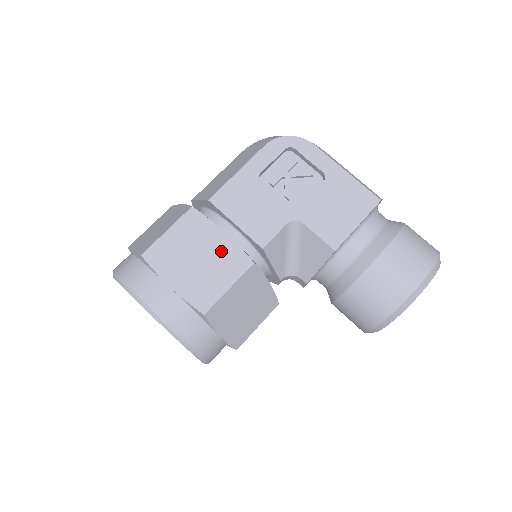
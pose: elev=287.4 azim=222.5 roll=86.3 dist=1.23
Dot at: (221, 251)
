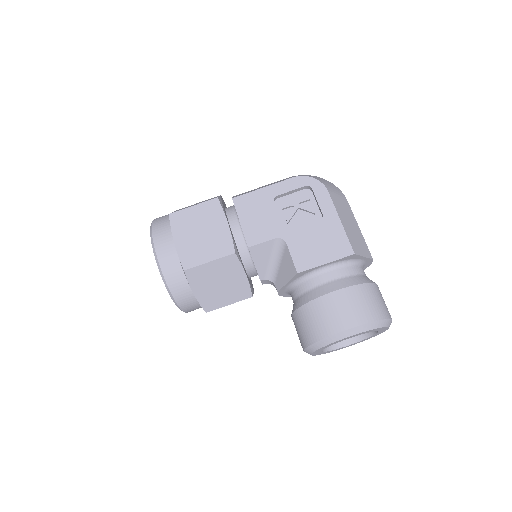
Dot at: (218, 235)
